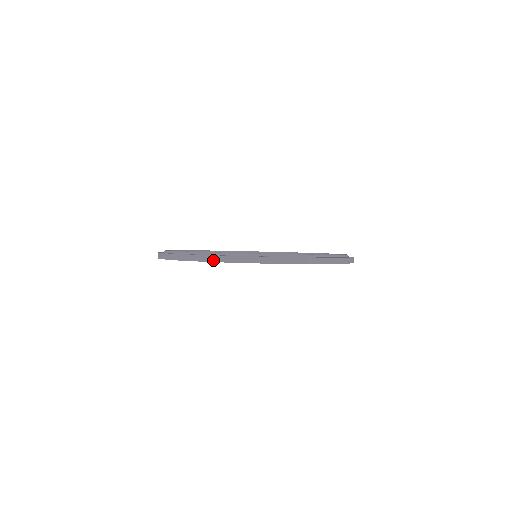
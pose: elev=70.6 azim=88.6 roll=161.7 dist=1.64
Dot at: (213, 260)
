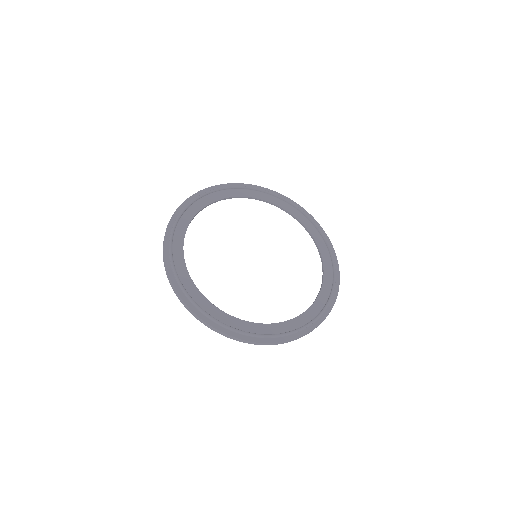
Dot at: (196, 318)
